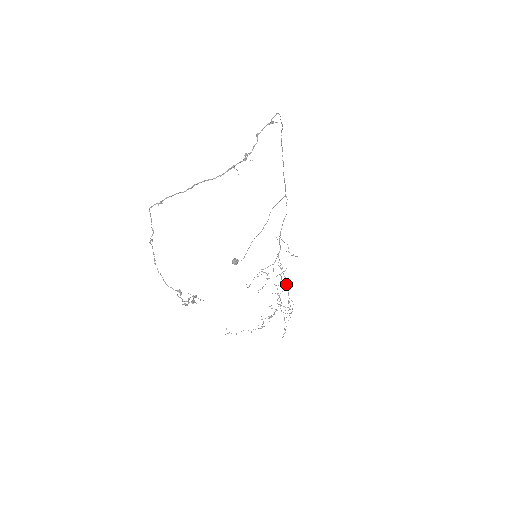
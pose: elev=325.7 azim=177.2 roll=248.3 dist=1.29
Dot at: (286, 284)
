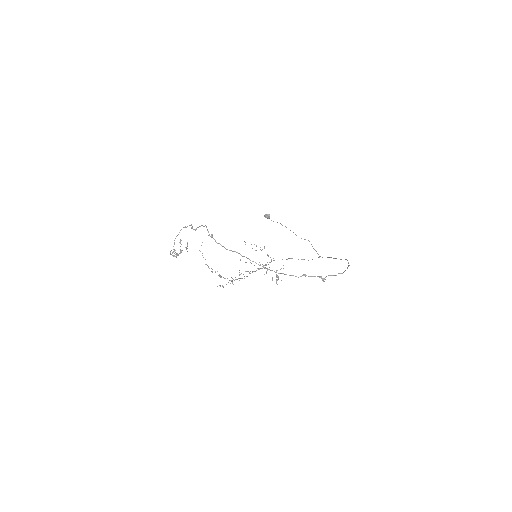
Dot at: occluded
